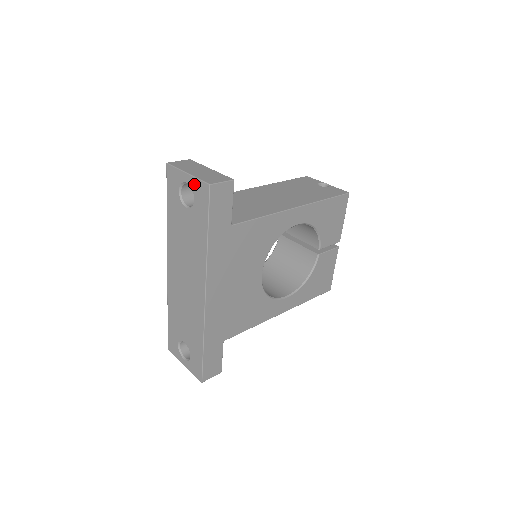
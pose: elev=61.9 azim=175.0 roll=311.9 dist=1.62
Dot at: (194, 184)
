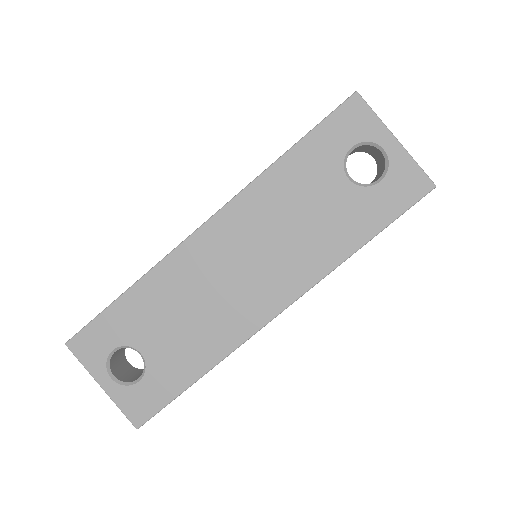
Dot at: (401, 163)
